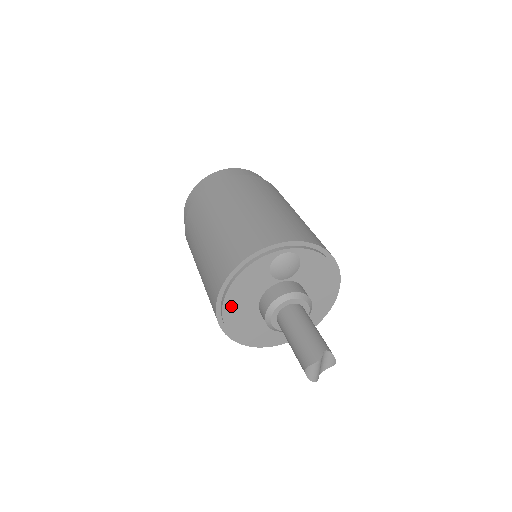
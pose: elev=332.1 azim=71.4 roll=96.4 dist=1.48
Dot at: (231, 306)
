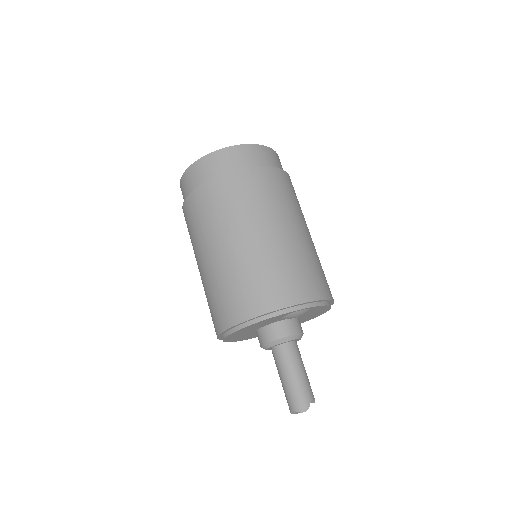
Dot at: (236, 333)
